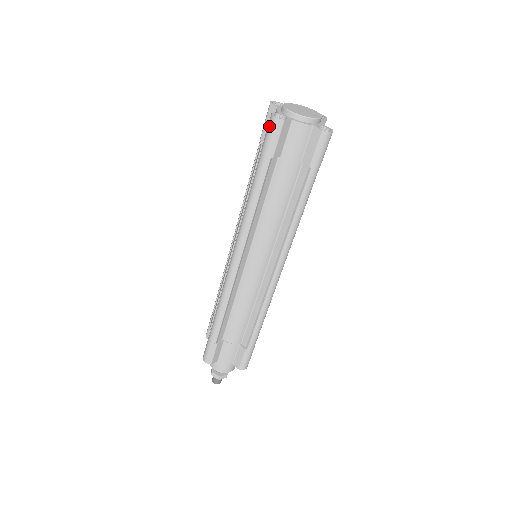
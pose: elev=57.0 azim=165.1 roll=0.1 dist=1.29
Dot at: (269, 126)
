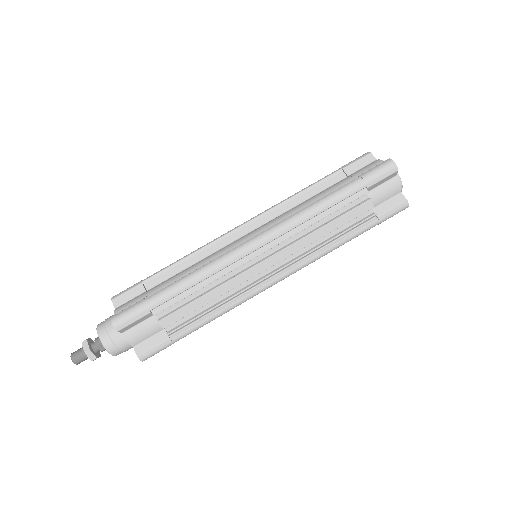
Dot at: occluded
